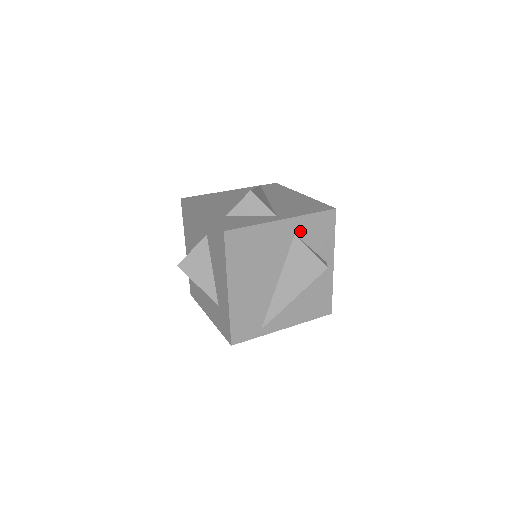
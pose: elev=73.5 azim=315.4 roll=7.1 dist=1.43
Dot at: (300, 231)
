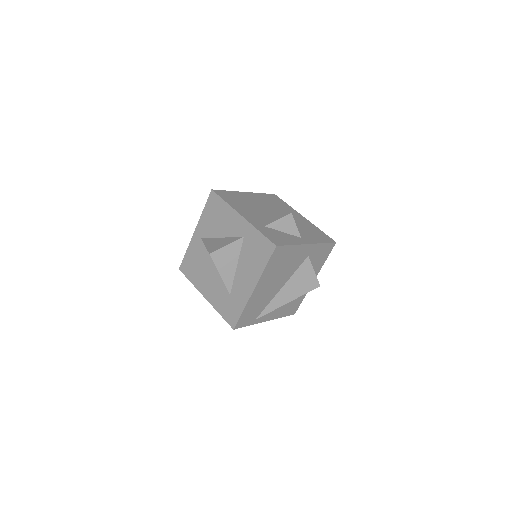
Dot at: (312, 254)
